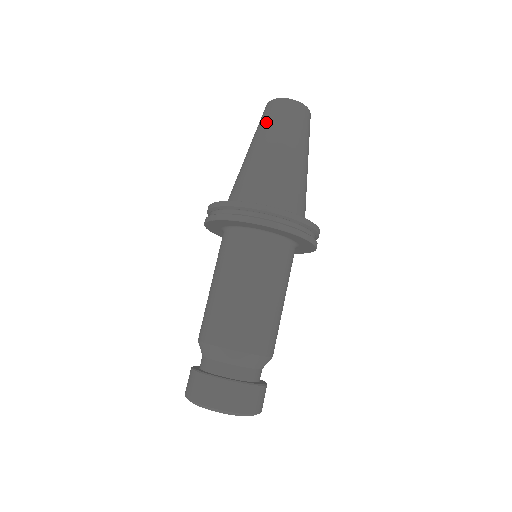
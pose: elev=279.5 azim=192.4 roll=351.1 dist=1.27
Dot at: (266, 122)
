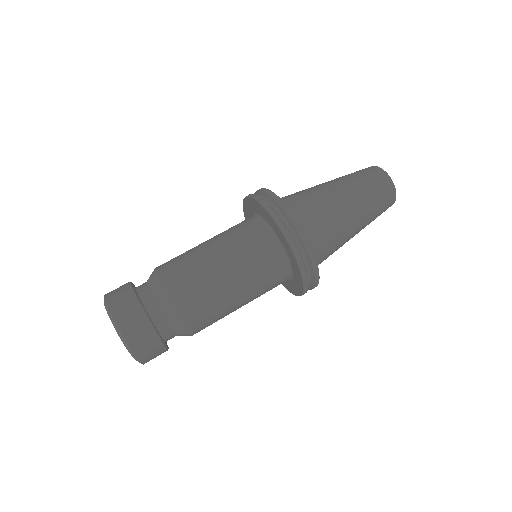
Dot at: occluded
